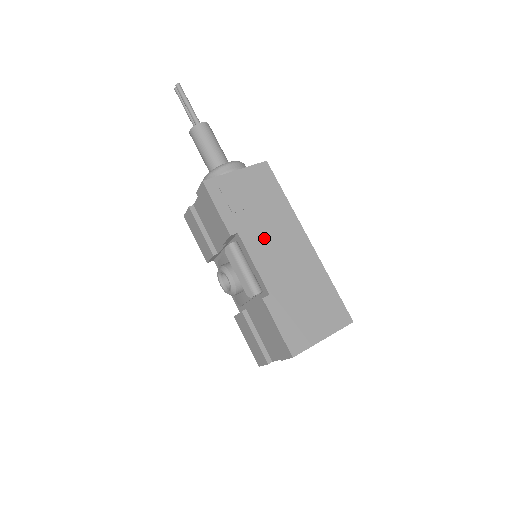
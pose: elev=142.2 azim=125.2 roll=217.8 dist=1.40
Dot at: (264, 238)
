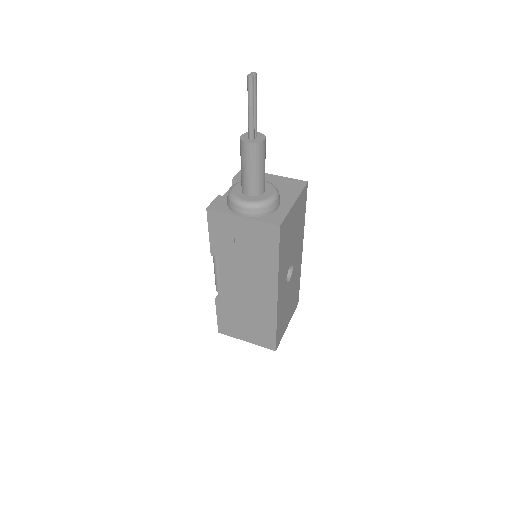
Dot at: (238, 273)
